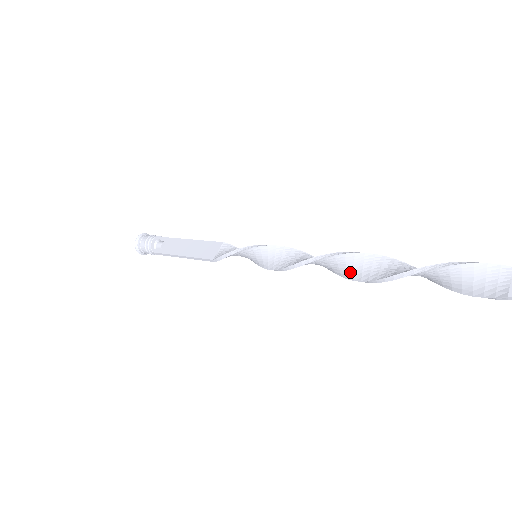
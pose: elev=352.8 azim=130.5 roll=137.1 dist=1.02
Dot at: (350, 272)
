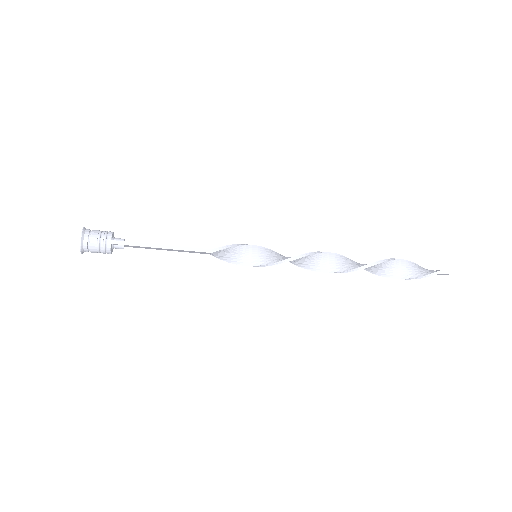
Dot at: (344, 266)
